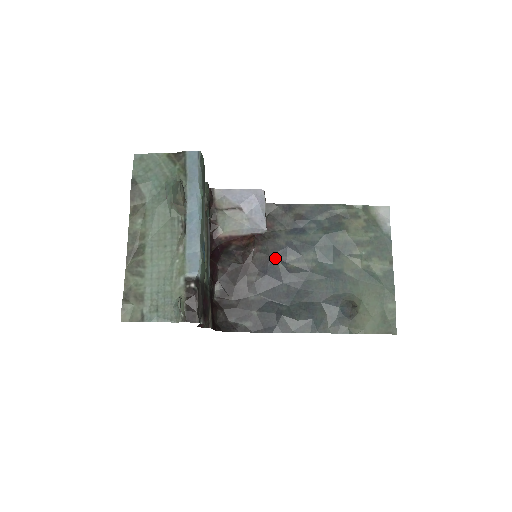
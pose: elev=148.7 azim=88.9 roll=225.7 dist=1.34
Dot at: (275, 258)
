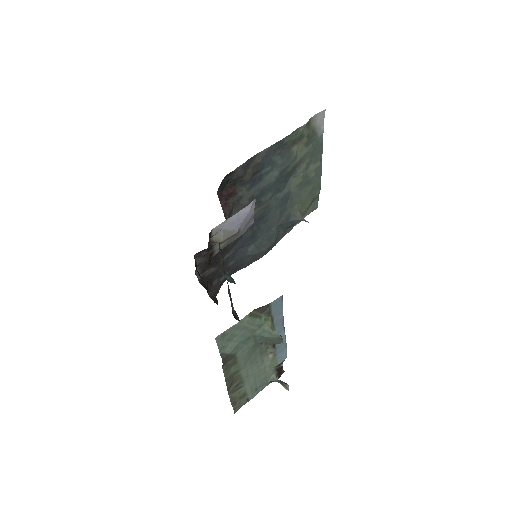
Dot at: occluded
